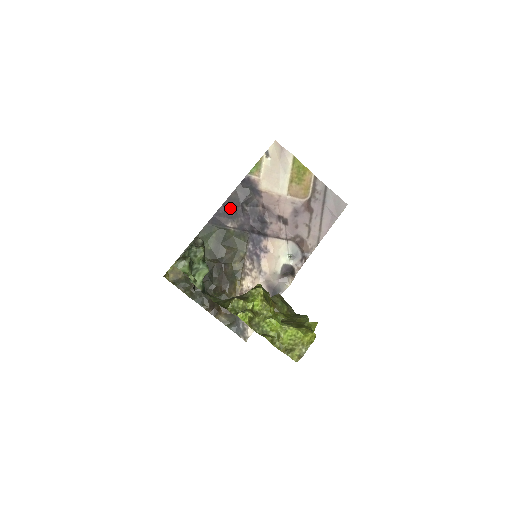
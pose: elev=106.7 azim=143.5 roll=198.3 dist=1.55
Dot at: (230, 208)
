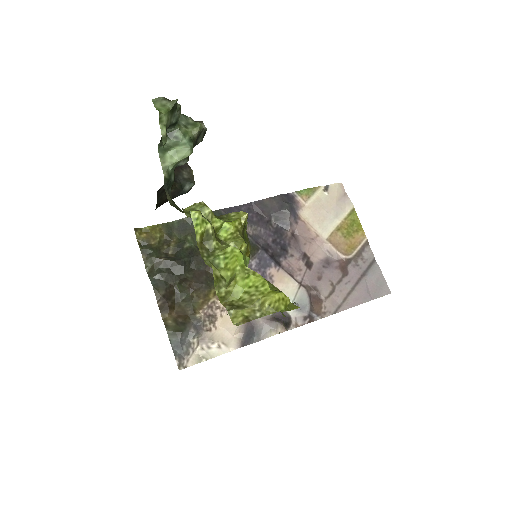
Dot at: (255, 212)
